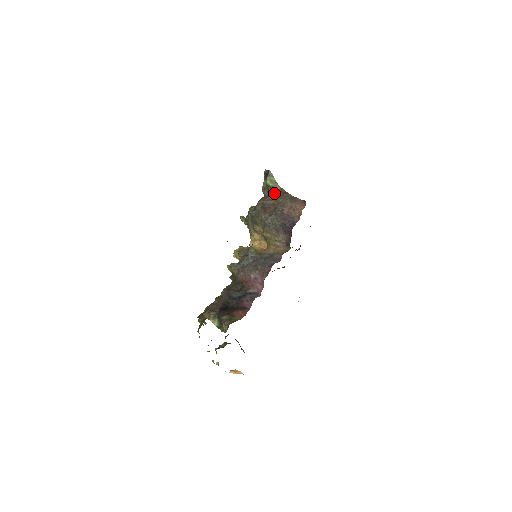
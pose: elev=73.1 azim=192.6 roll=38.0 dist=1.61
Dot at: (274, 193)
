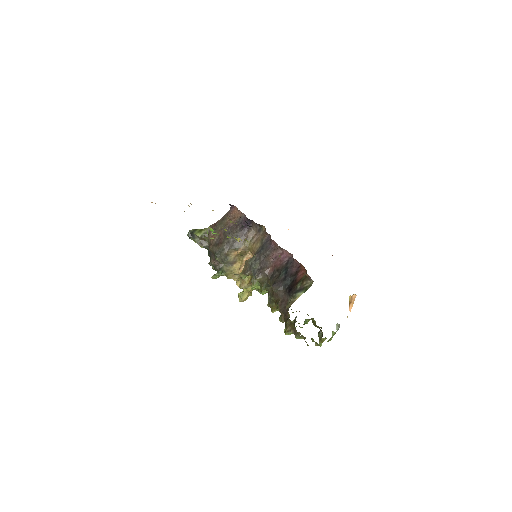
Dot at: (210, 234)
